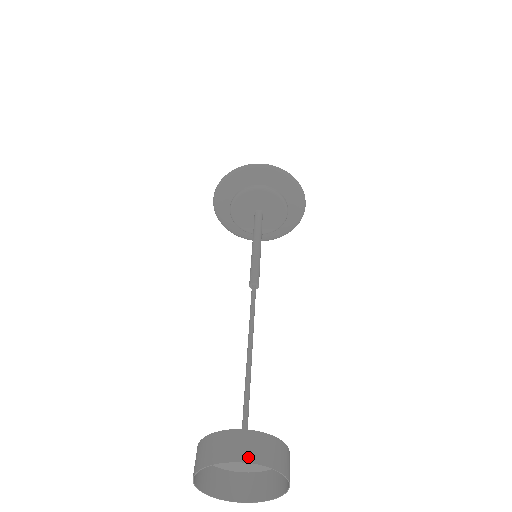
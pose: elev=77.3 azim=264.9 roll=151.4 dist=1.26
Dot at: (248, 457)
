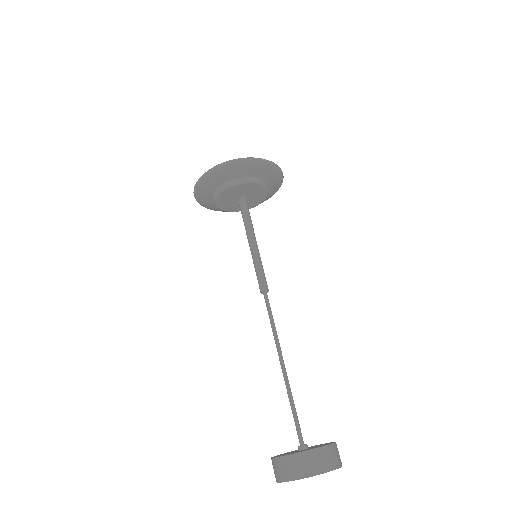
Dot at: (292, 477)
